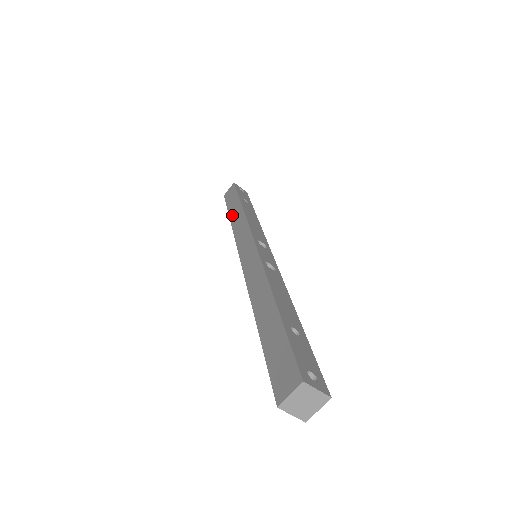
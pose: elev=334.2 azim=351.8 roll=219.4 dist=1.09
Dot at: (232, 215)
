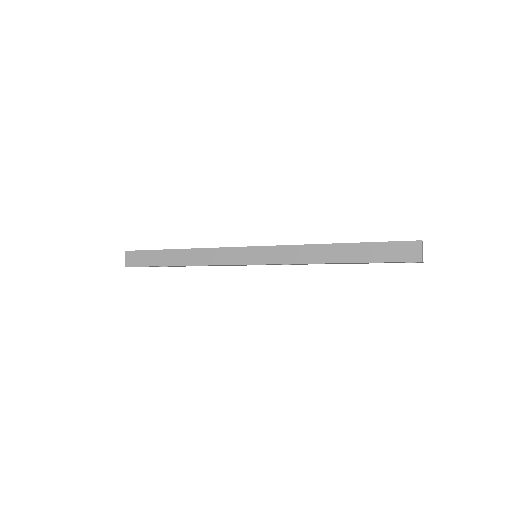
Dot at: (178, 262)
